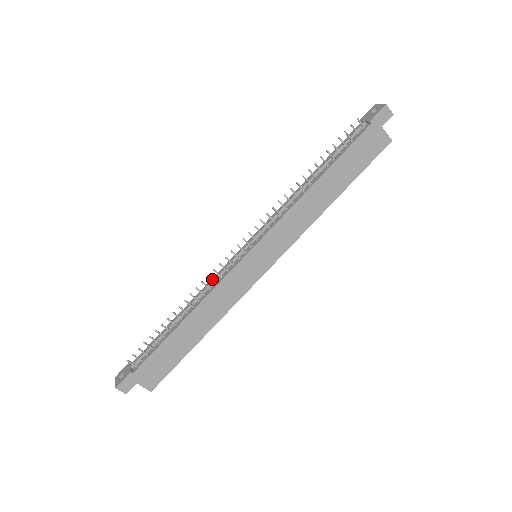
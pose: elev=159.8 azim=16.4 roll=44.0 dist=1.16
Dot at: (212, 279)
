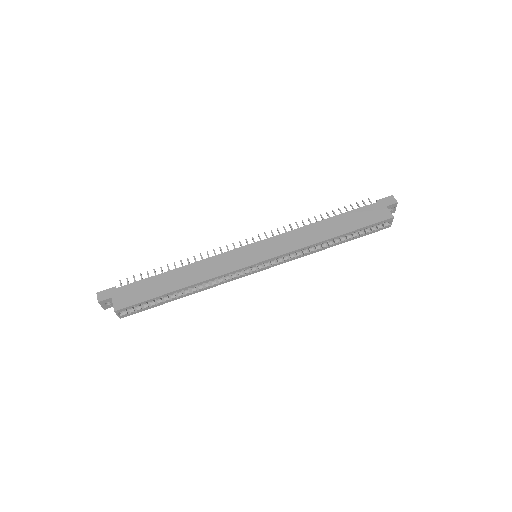
Dot at: (215, 253)
